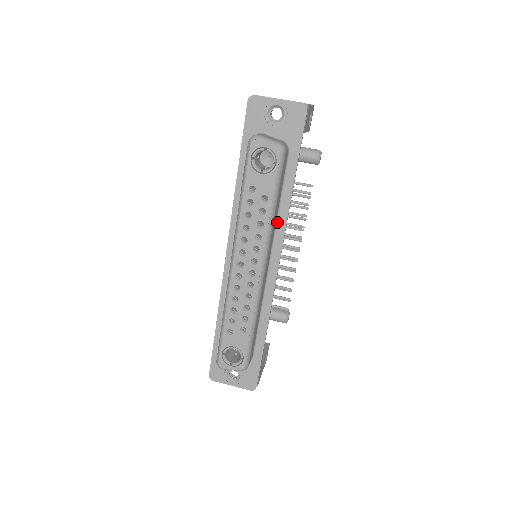
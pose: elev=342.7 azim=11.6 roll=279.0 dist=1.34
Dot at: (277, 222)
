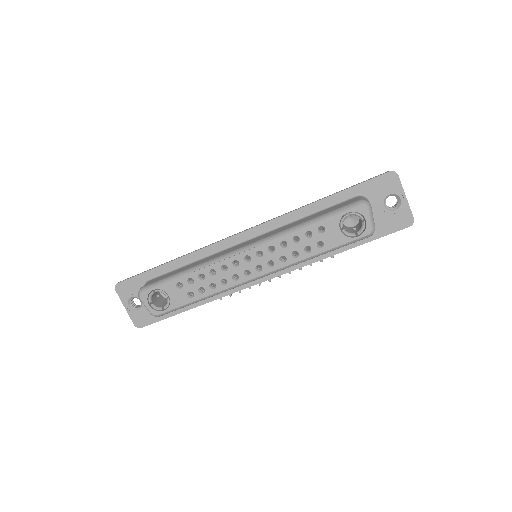
Dot at: occluded
